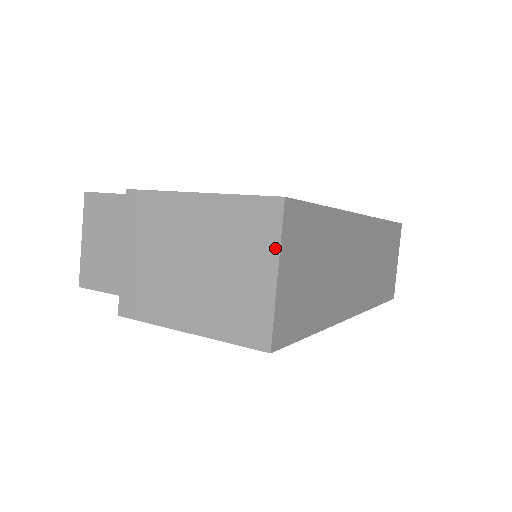
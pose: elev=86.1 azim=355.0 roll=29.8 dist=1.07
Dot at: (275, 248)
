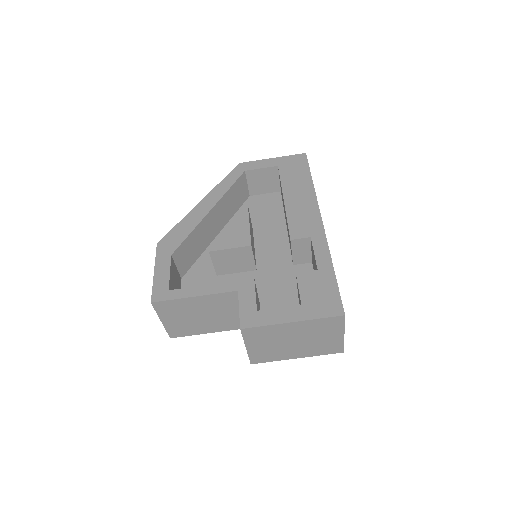
Dot at: (342, 329)
